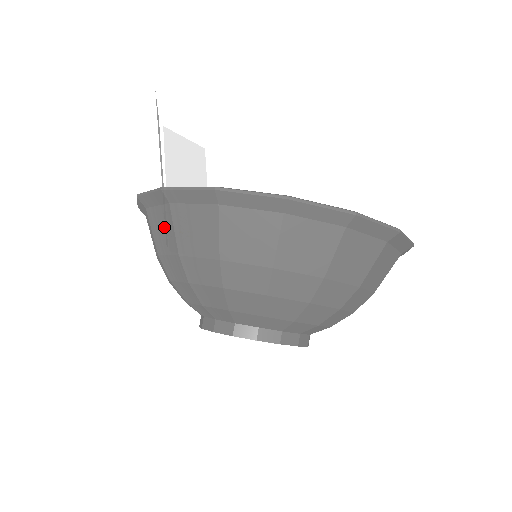
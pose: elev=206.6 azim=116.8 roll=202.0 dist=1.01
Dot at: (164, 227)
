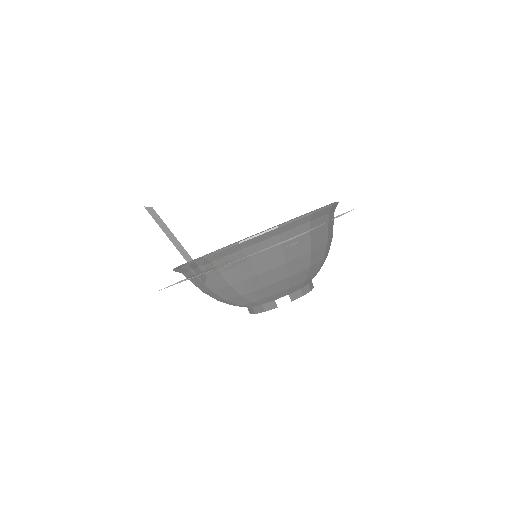
Dot at: (237, 265)
